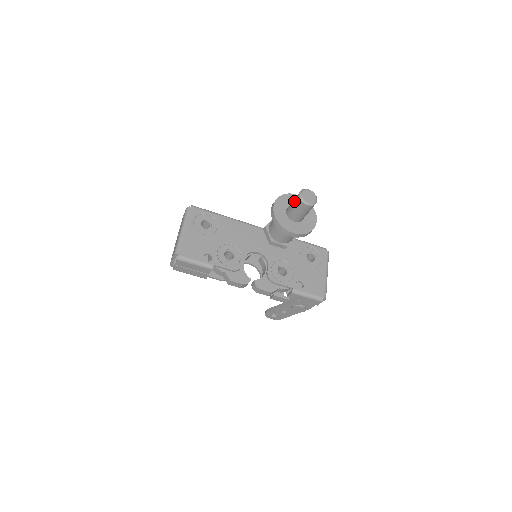
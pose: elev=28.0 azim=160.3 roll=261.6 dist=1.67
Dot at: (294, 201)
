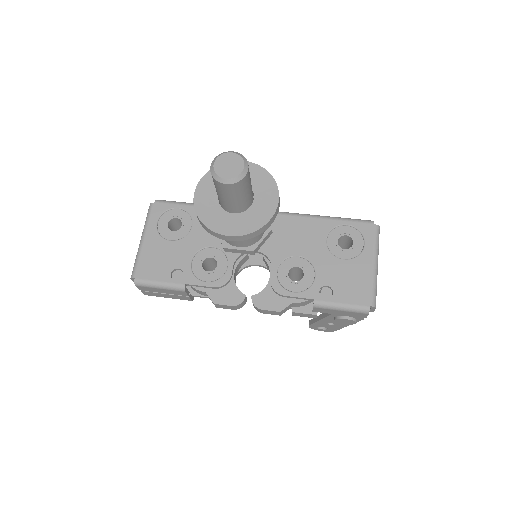
Dot at: occluded
